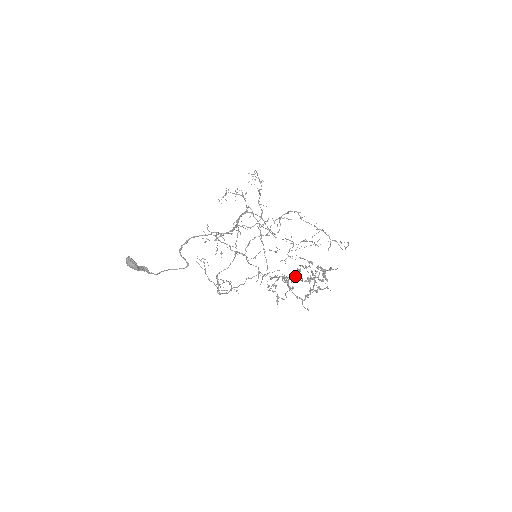
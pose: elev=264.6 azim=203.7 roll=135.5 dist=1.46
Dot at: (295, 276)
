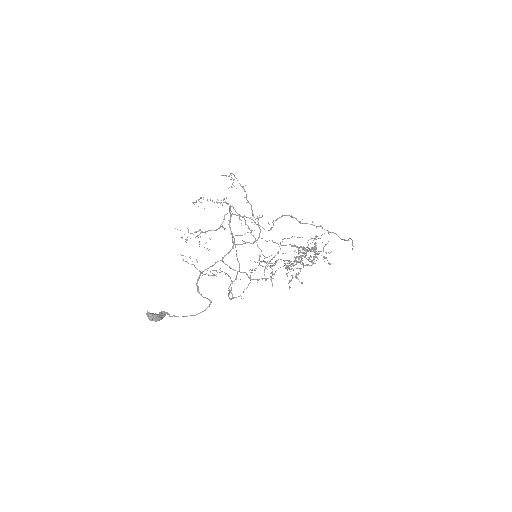
Dot at: occluded
